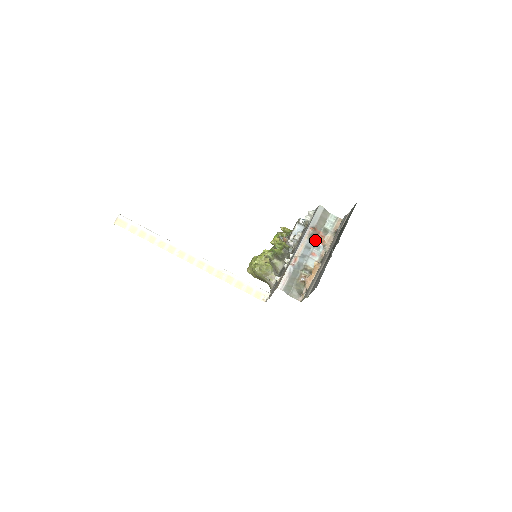
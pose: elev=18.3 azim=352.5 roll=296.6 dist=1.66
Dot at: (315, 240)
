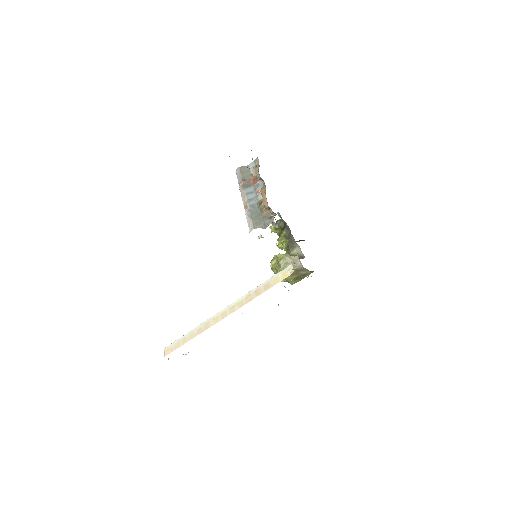
Dot at: (252, 185)
